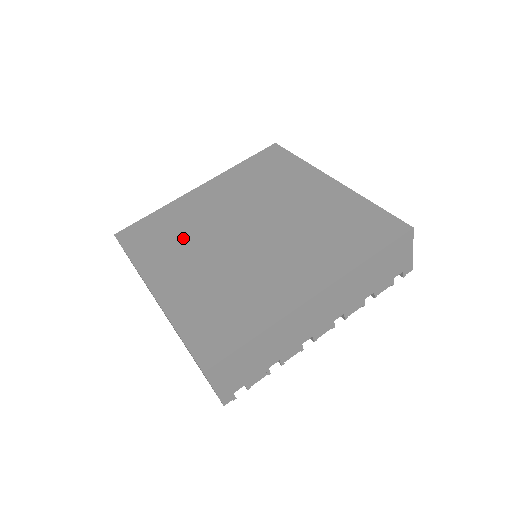
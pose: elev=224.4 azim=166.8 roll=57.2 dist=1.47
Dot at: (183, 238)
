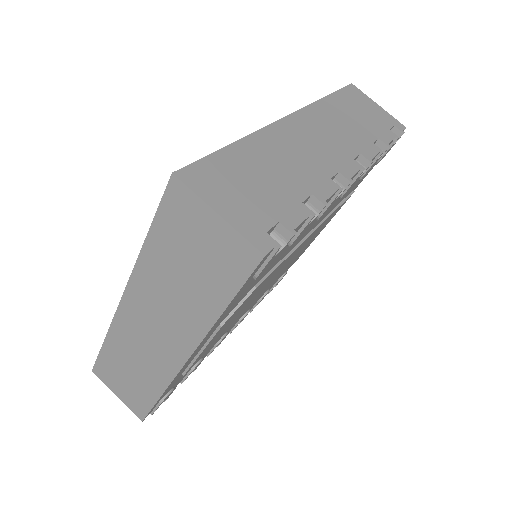
Dot at: occluded
